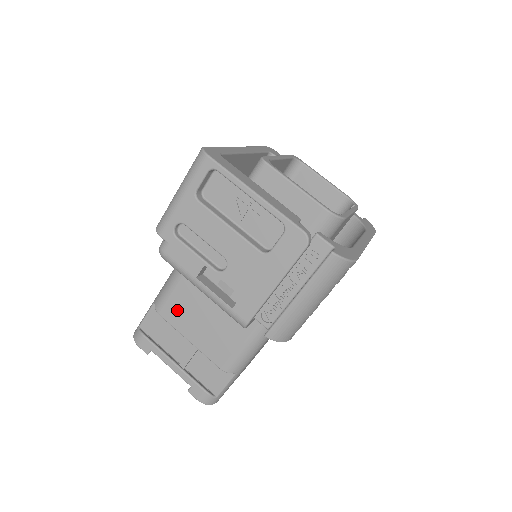
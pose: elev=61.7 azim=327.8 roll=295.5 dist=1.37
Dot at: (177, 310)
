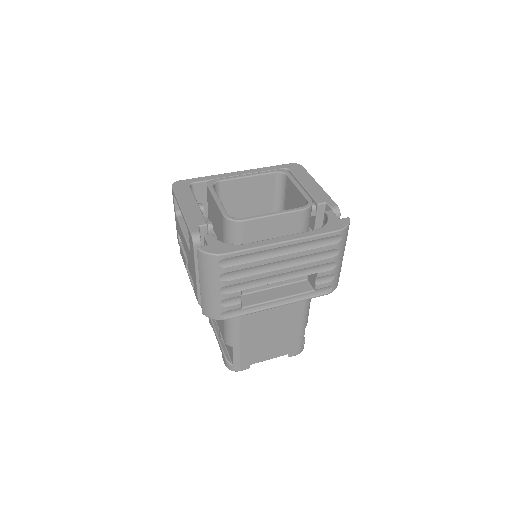
Dot at: occluded
